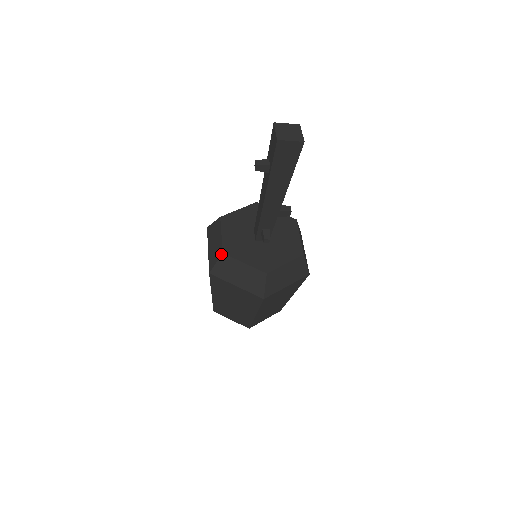
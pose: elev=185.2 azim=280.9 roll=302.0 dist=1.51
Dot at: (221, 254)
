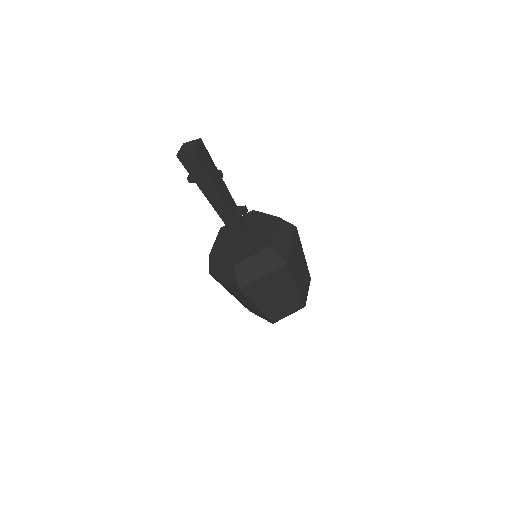
Dot at: (209, 256)
